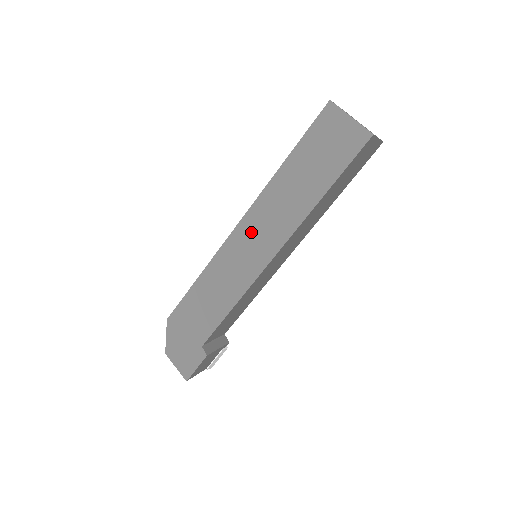
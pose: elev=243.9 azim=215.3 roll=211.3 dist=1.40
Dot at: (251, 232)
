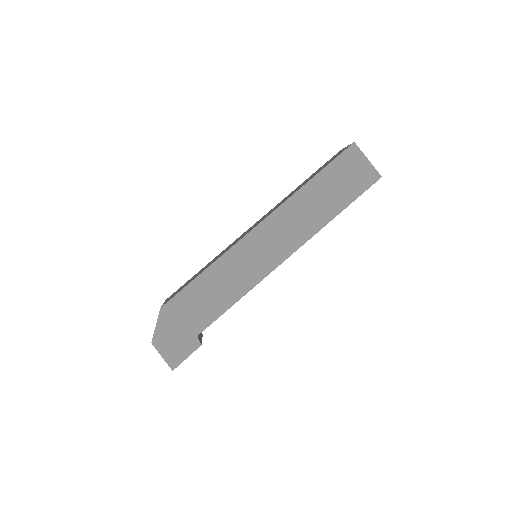
Dot at: (269, 235)
